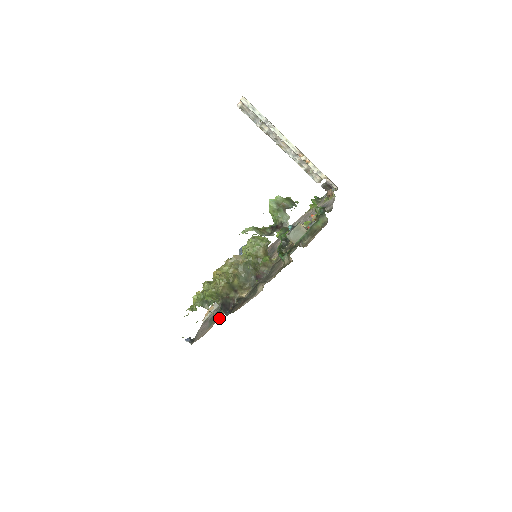
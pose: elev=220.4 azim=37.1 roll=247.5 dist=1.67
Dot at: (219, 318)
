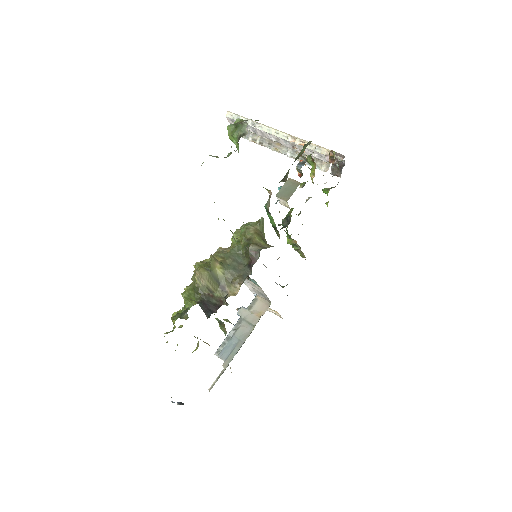
Dot at: occluded
